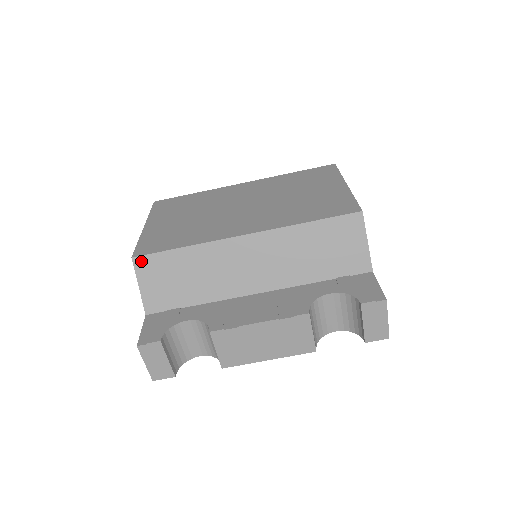
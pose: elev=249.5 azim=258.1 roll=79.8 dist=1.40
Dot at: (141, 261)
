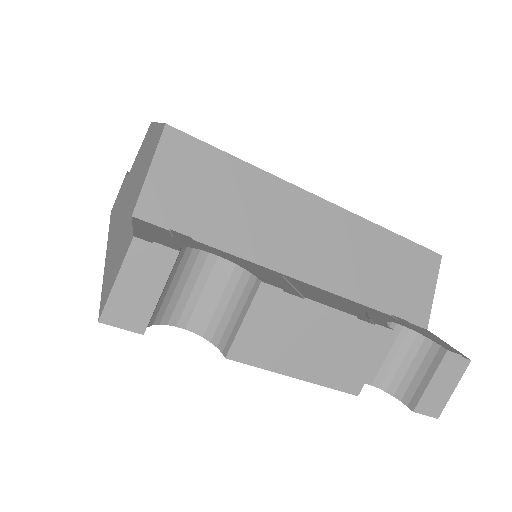
Dot at: (176, 138)
